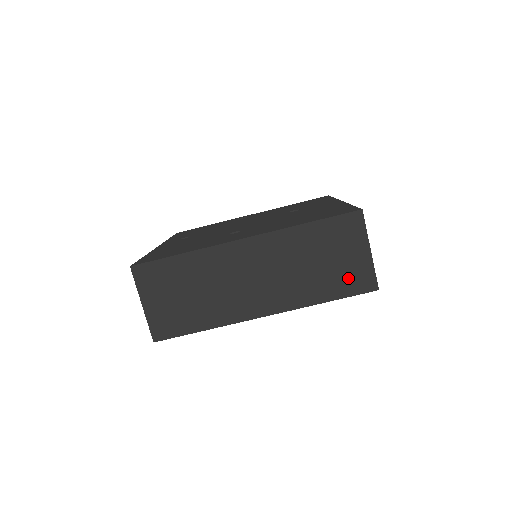
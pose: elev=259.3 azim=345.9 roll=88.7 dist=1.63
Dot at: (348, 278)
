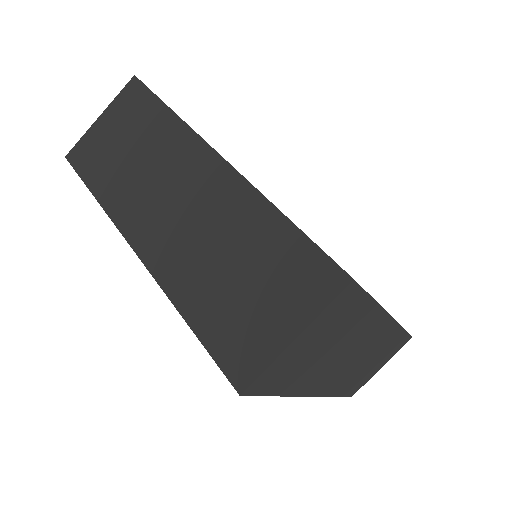
Dot at: (235, 331)
